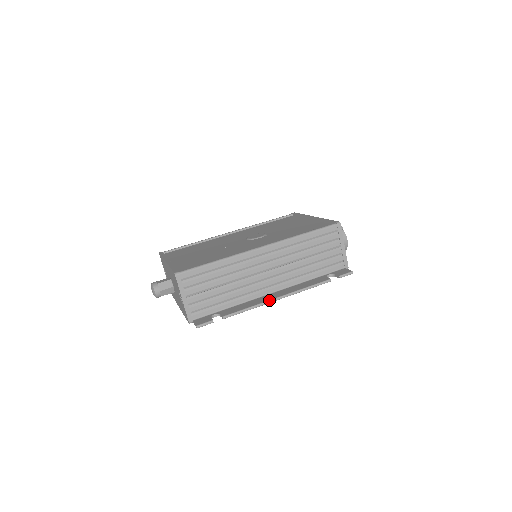
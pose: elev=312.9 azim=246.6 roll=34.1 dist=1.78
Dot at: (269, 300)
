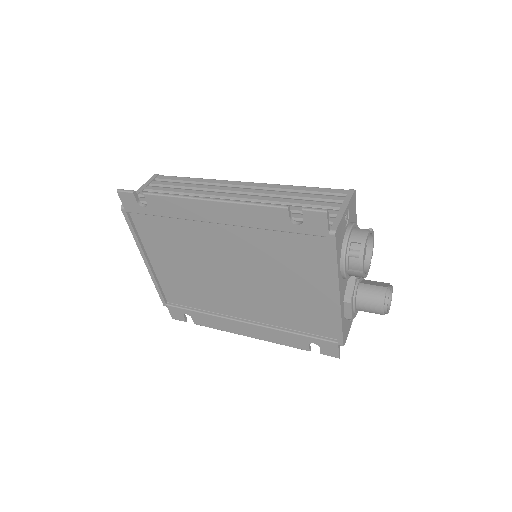
Dot at: (200, 197)
